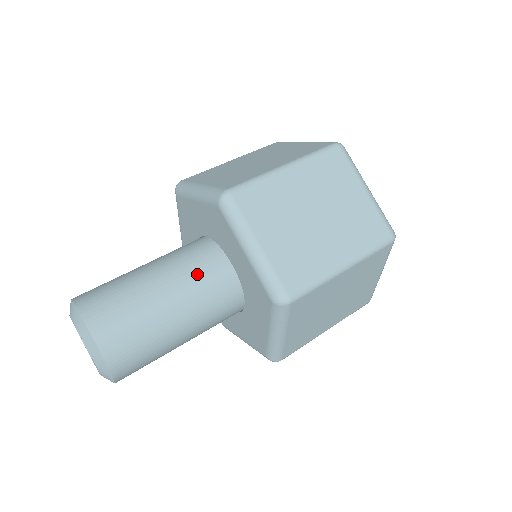
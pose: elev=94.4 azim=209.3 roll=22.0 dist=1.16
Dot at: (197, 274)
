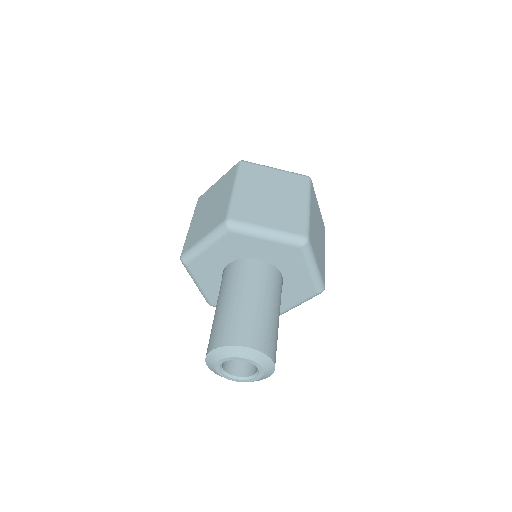
Dot at: (251, 278)
